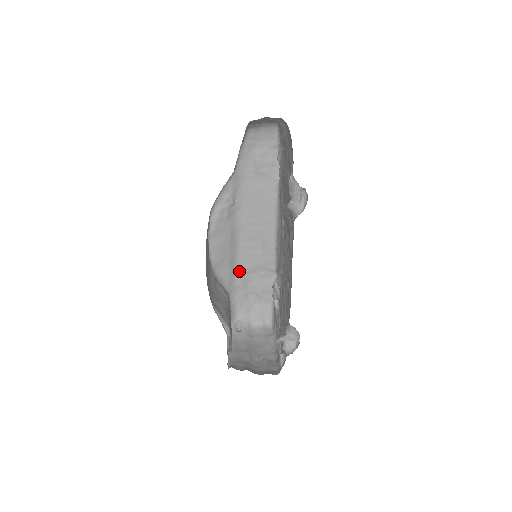
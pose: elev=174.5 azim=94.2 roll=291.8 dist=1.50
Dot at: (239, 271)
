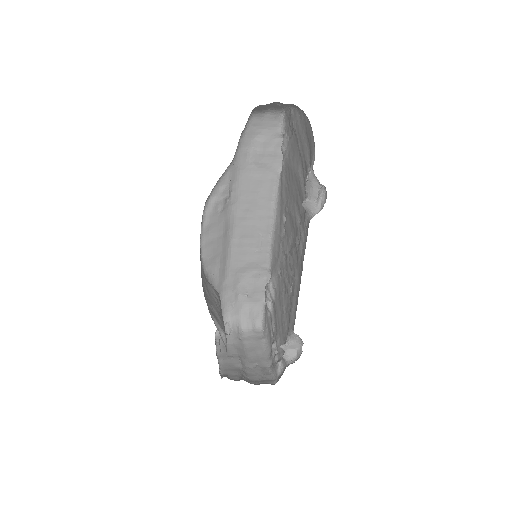
Dot at: (230, 269)
